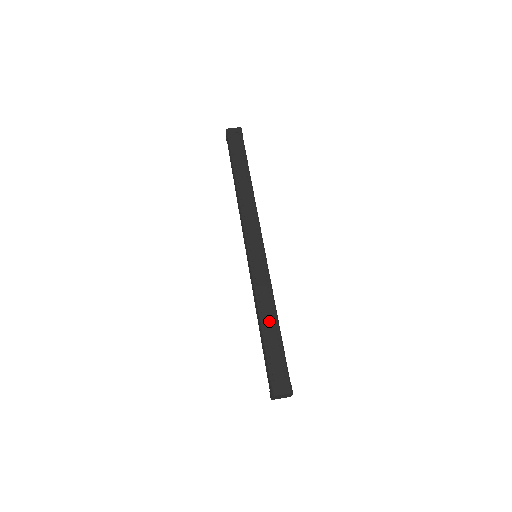
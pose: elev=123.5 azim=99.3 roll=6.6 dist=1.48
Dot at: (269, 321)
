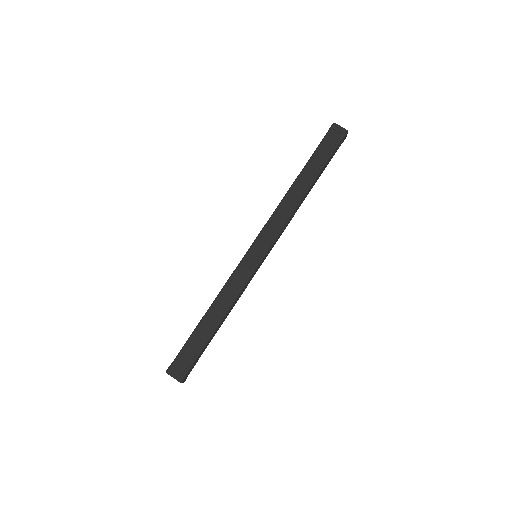
Dot at: (214, 317)
